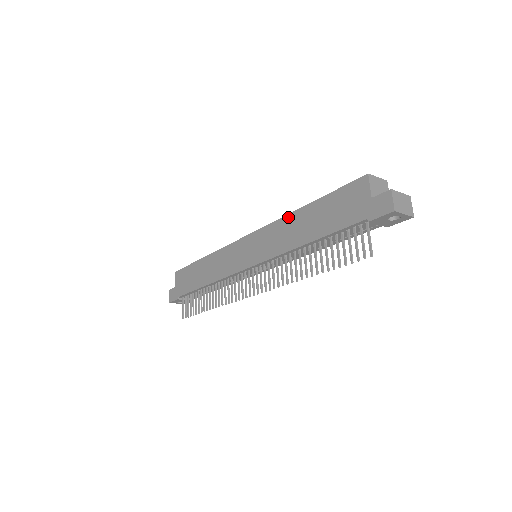
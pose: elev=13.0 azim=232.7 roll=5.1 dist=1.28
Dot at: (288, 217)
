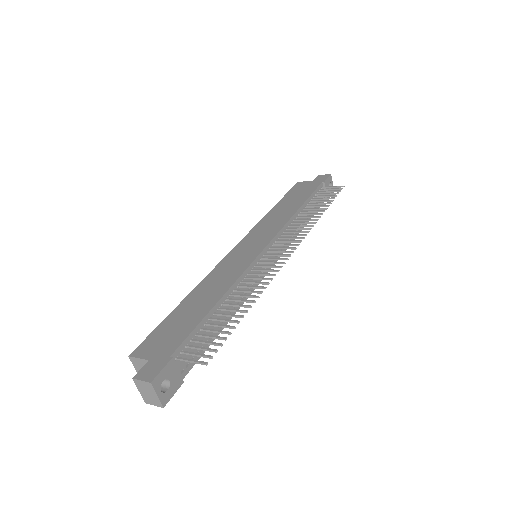
Dot at: (267, 216)
